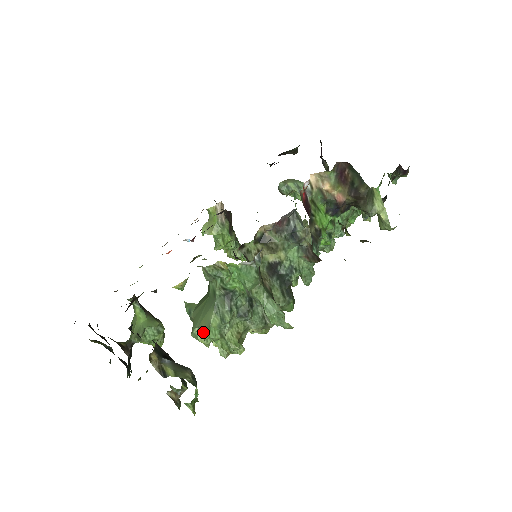
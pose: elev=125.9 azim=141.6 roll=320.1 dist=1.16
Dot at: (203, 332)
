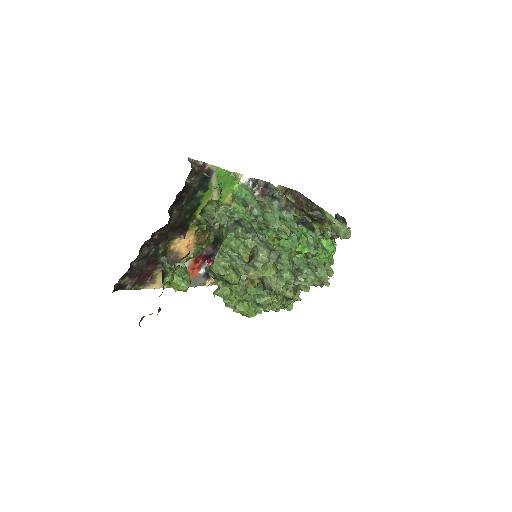
Dot at: (222, 243)
